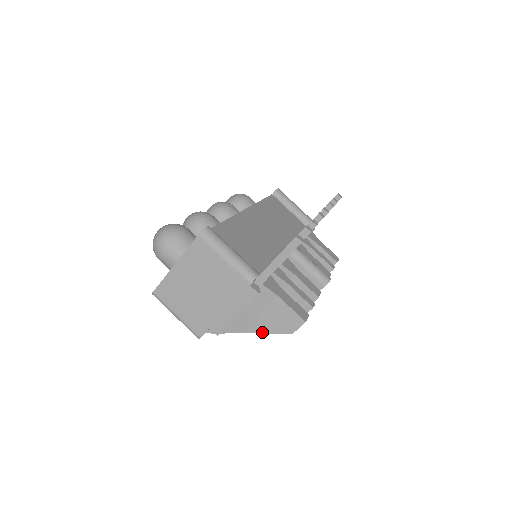
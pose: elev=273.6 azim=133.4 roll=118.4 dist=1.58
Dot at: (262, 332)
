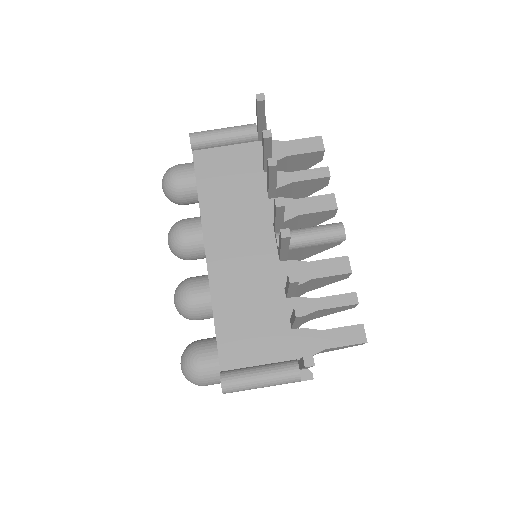
Dot at: occluded
